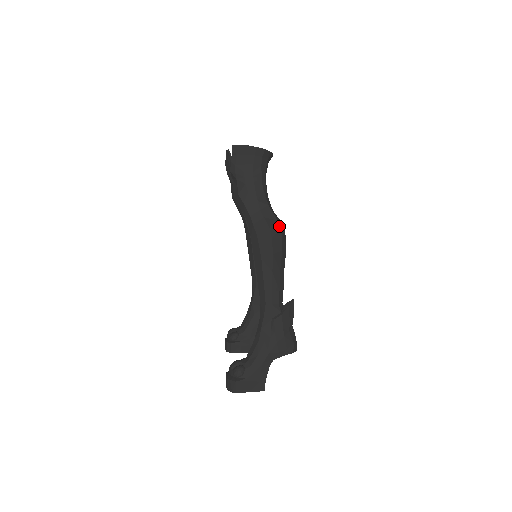
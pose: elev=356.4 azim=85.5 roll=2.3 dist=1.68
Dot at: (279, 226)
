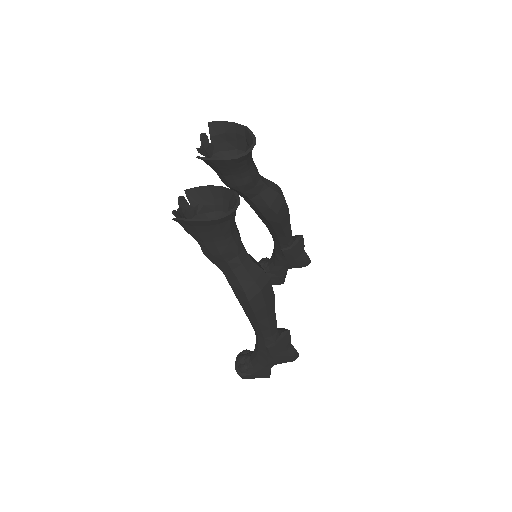
Dot at: (258, 287)
